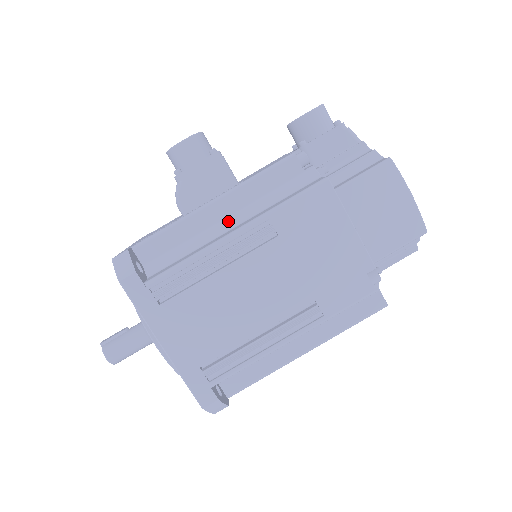
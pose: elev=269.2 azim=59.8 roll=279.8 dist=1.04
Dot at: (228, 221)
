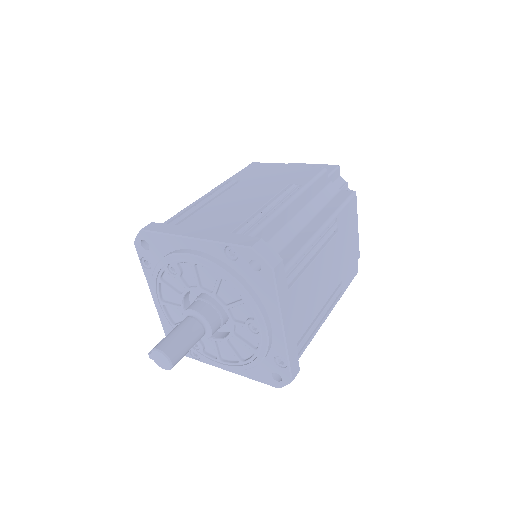
Dot at: occluded
